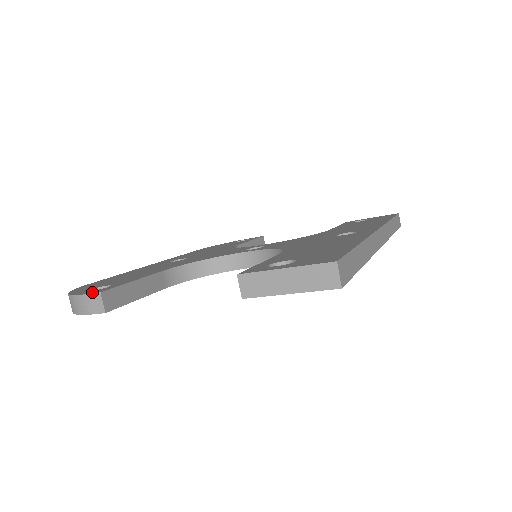
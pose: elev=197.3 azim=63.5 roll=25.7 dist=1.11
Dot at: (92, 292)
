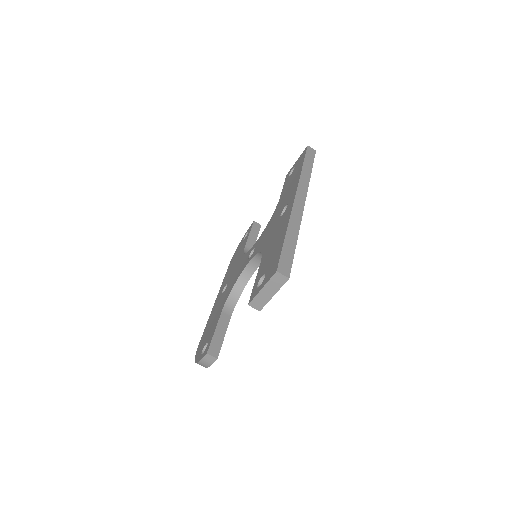
Dot at: (204, 355)
